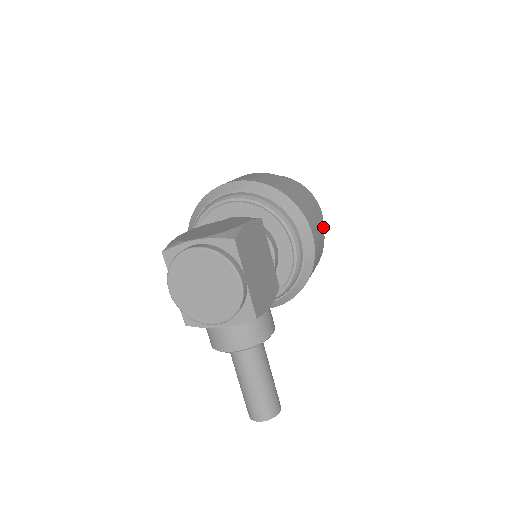
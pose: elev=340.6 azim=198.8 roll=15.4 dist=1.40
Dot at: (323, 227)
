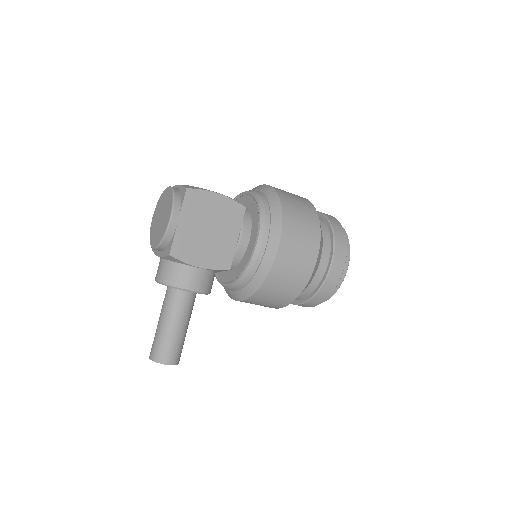
Dot at: (316, 260)
